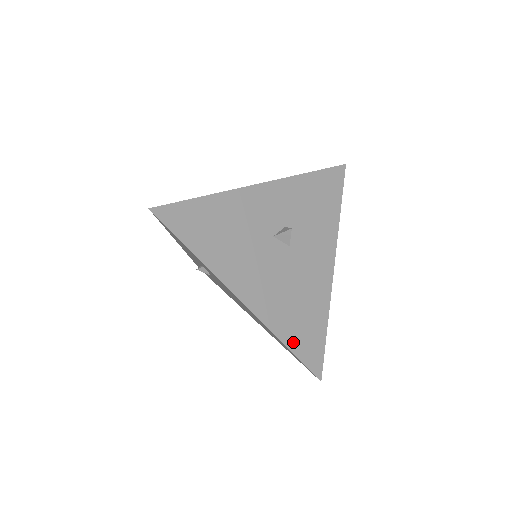
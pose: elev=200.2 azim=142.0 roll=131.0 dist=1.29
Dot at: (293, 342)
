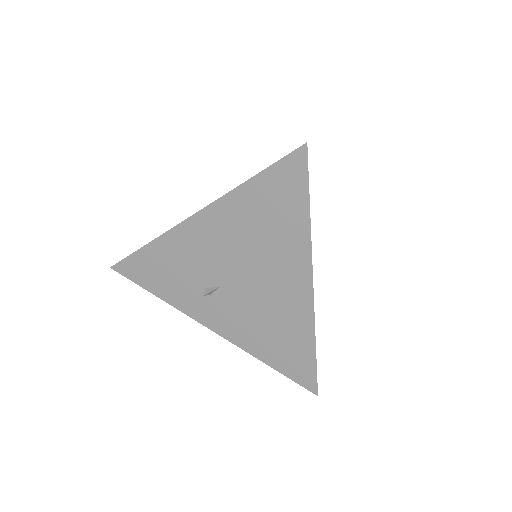
Dot at: occluded
